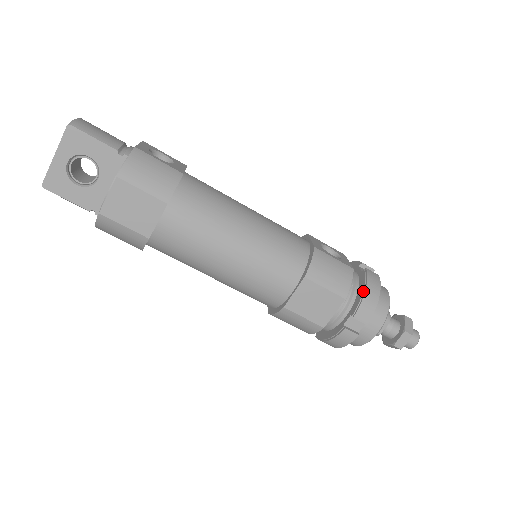
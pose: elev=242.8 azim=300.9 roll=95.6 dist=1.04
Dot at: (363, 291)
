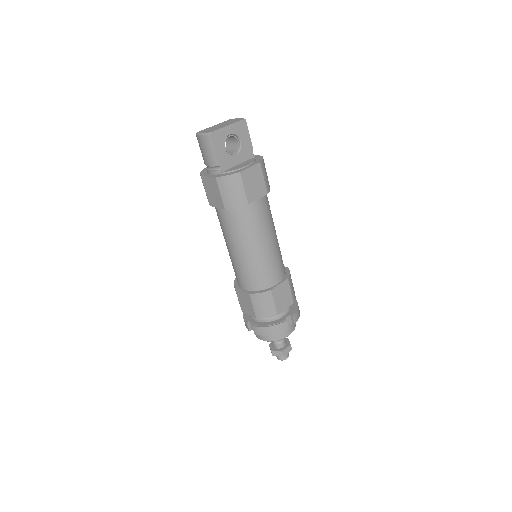
Dot at: (297, 305)
